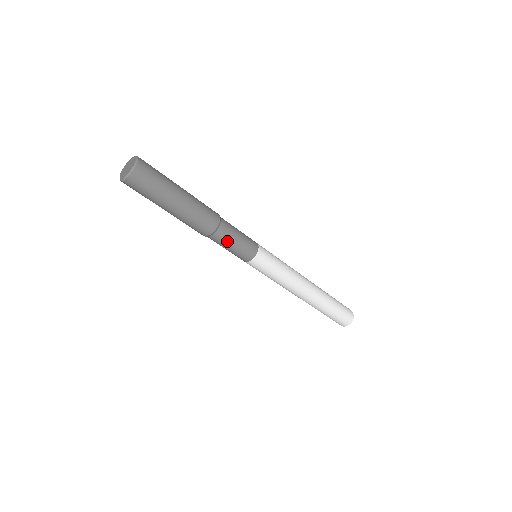
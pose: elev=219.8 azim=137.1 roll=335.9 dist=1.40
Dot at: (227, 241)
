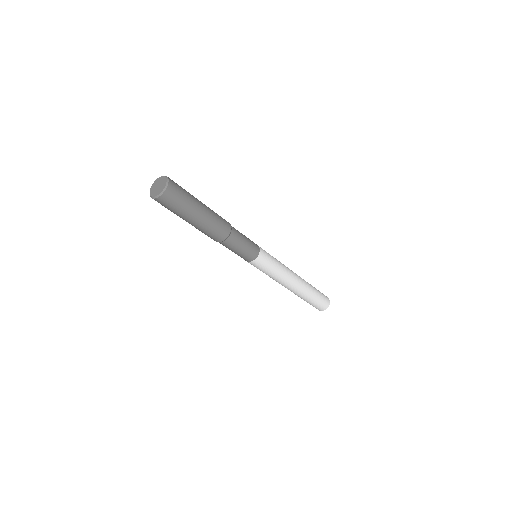
Dot at: (240, 238)
